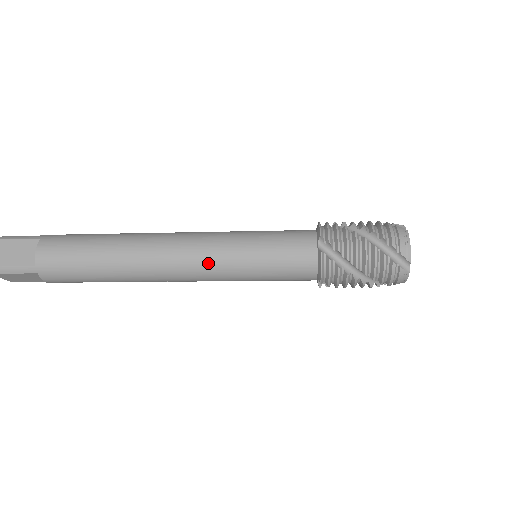
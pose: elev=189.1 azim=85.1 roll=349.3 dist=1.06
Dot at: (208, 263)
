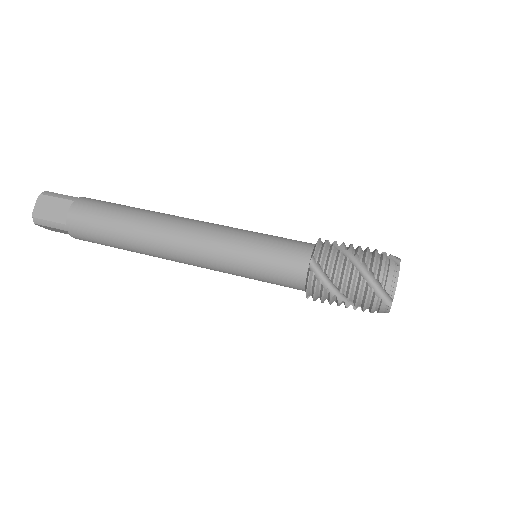
Dot at: occluded
